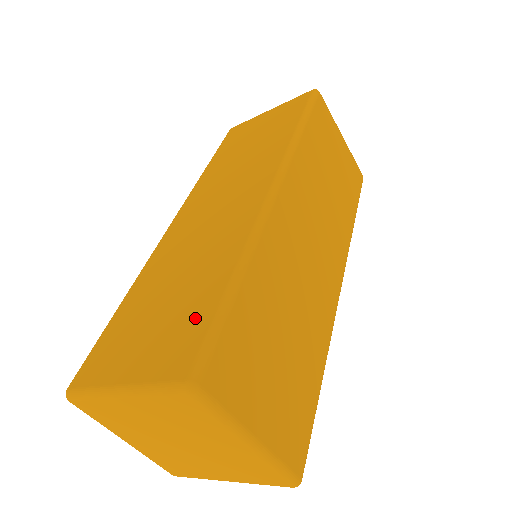
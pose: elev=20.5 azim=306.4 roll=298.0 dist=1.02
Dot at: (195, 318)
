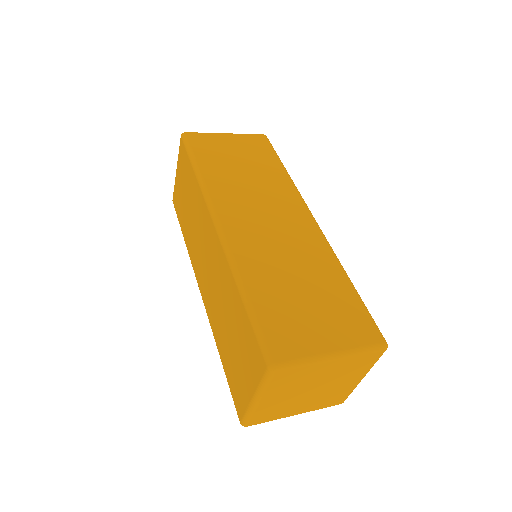
Dot at: (247, 334)
